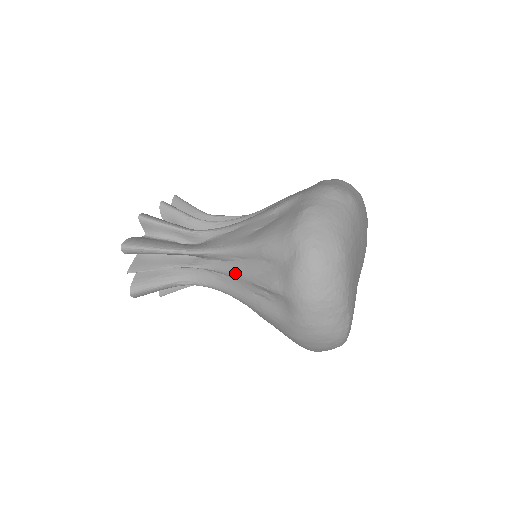
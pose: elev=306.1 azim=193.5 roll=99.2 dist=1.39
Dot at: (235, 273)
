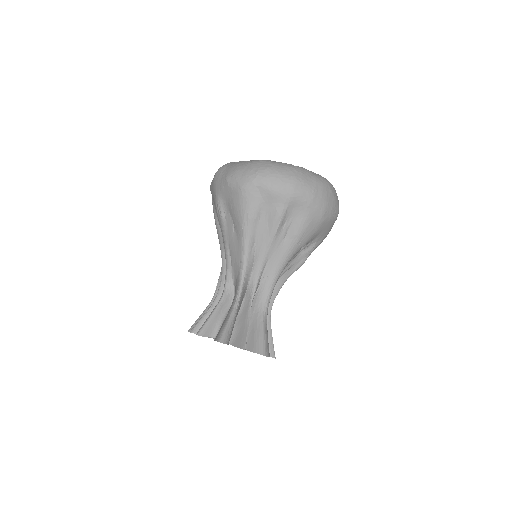
Dot at: (265, 253)
